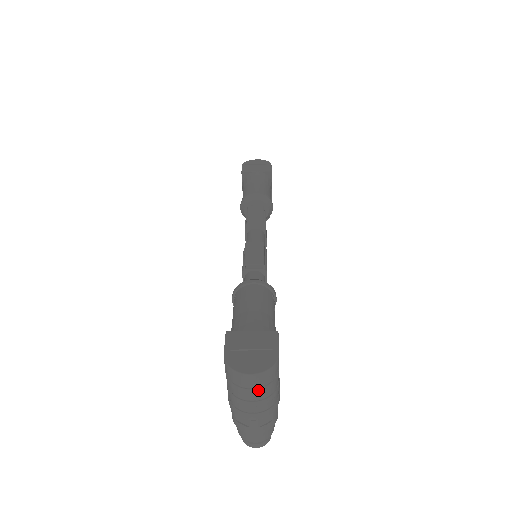
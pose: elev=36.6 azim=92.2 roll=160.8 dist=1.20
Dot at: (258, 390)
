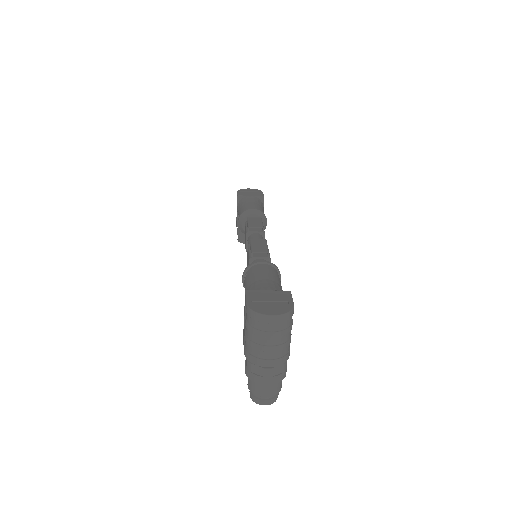
Dot at: (276, 333)
